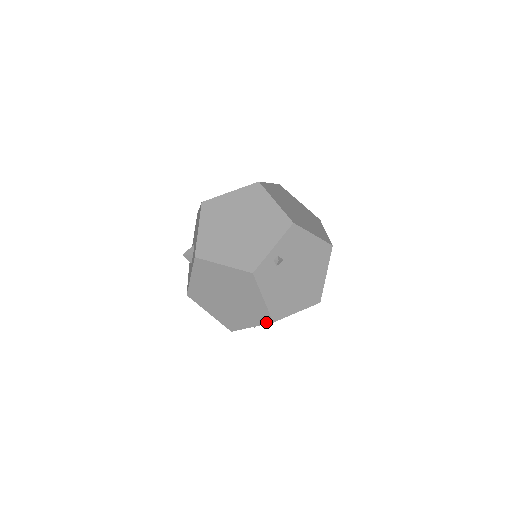
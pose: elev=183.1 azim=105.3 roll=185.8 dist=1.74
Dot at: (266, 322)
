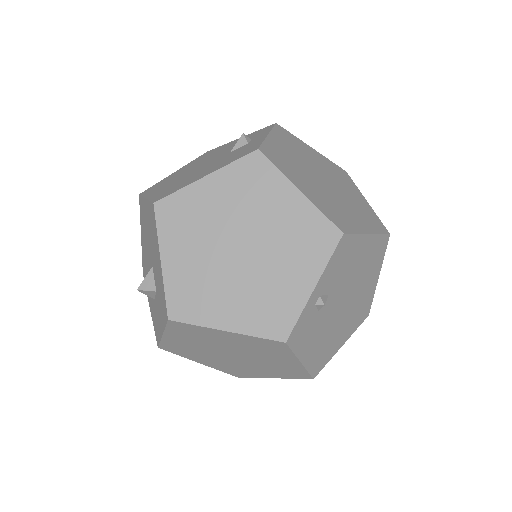
Dot at: (300, 378)
